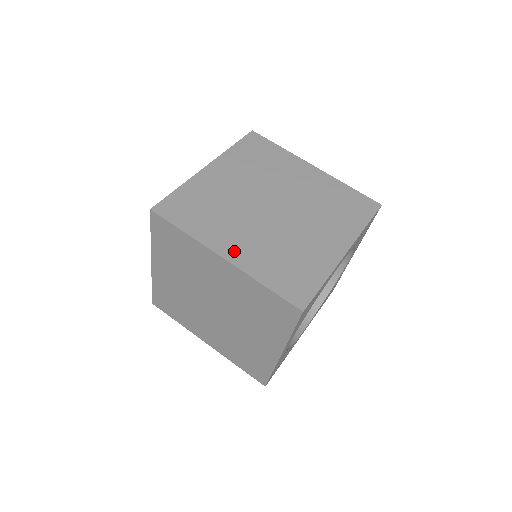
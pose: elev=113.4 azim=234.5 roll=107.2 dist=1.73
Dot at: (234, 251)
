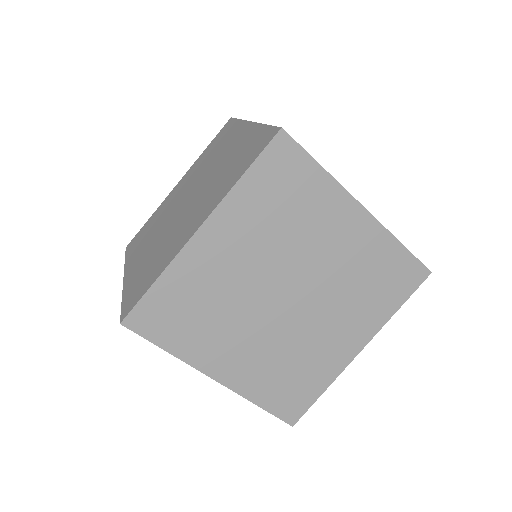
Dot at: (229, 370)
